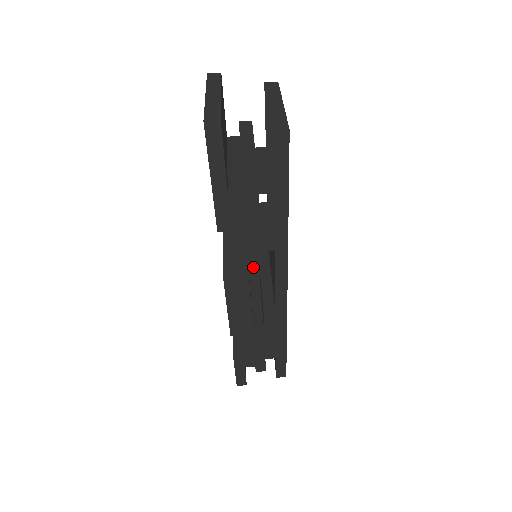
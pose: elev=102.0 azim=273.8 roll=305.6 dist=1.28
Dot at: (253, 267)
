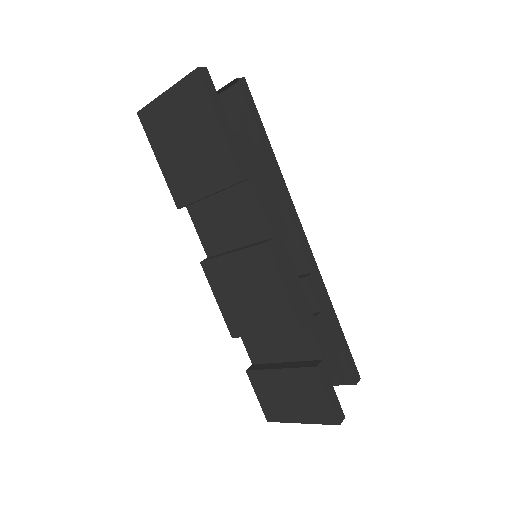
Dot at: (278, 219)
